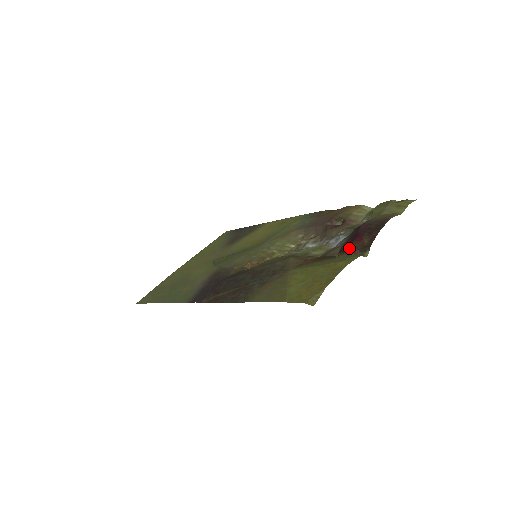
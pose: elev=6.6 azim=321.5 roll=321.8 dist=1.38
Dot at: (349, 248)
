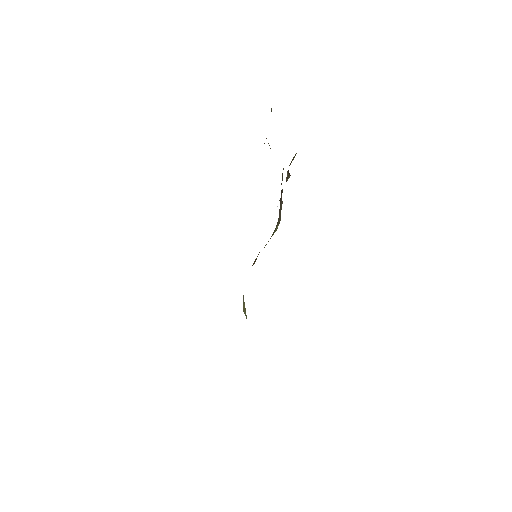
Dot at: occluded
